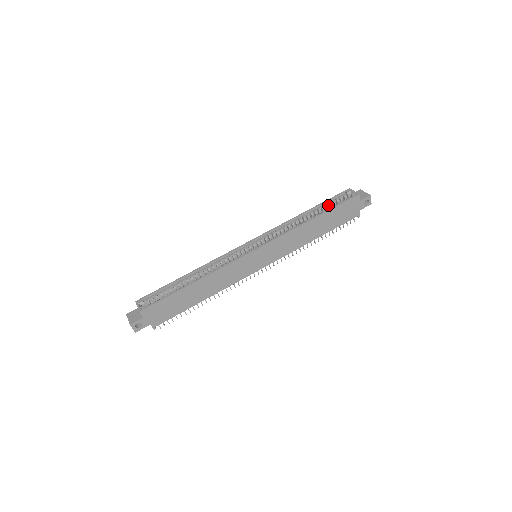
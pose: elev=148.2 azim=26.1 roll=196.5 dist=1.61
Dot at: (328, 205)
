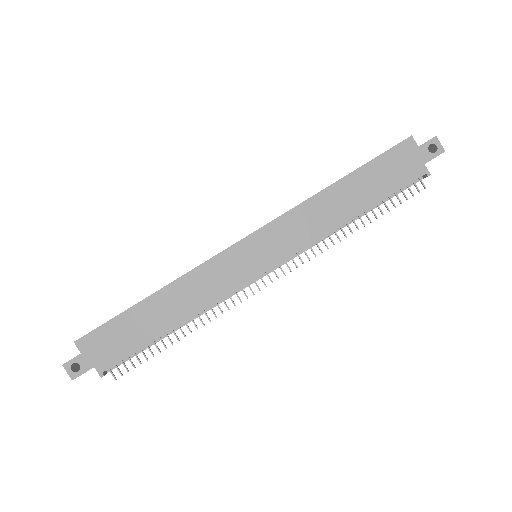
Dot at: occluded
